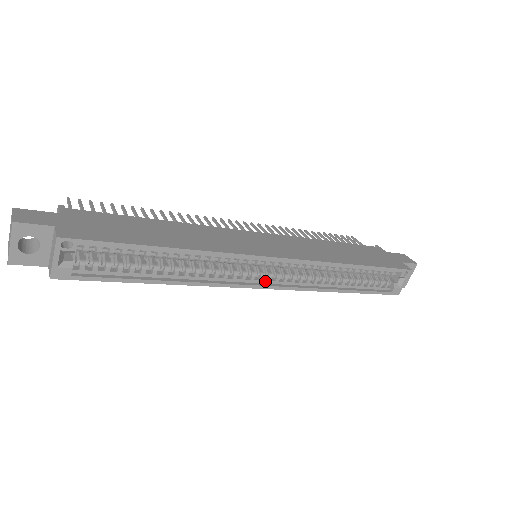
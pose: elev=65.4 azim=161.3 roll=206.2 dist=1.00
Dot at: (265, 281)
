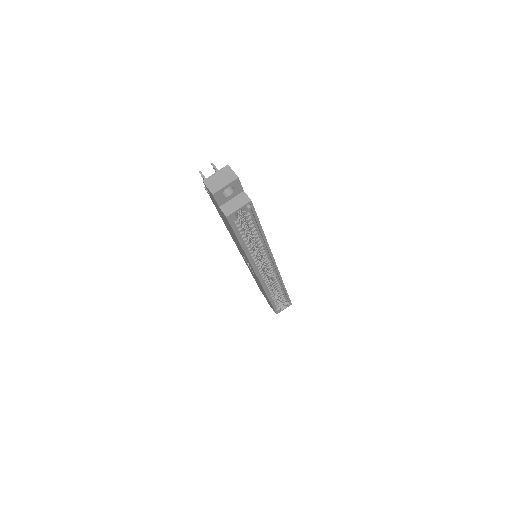
Dot at: (260, 274)
